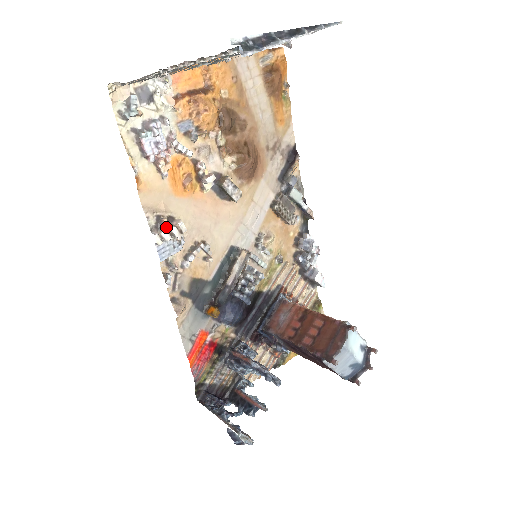
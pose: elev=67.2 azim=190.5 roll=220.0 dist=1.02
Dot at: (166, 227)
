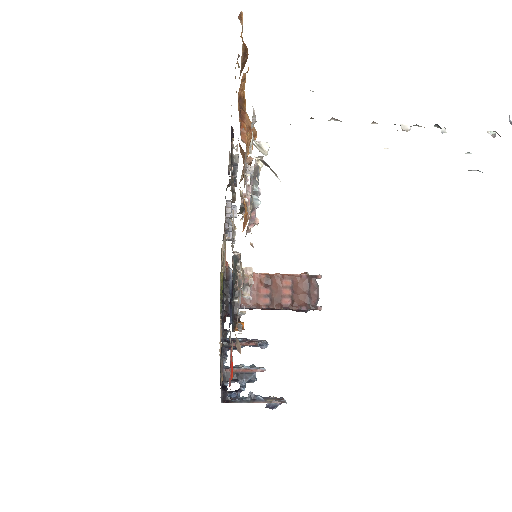
Dot at: (247, 283)
